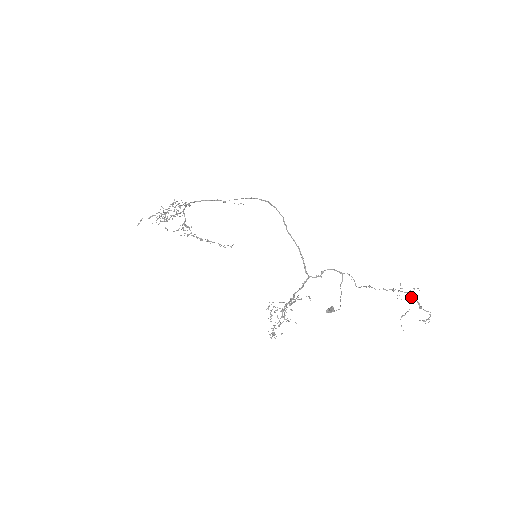
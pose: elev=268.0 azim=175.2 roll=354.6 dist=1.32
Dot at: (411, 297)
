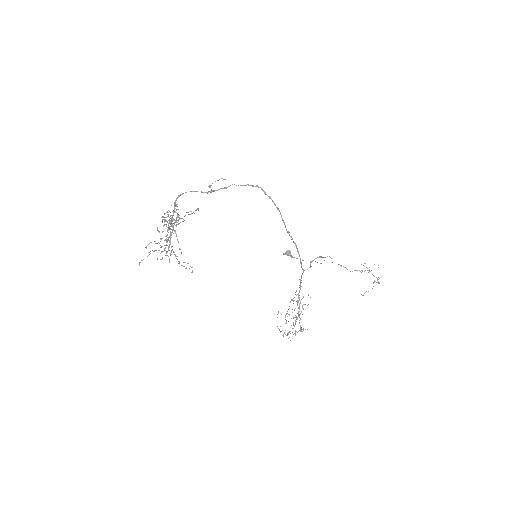
Dot at: occluded
